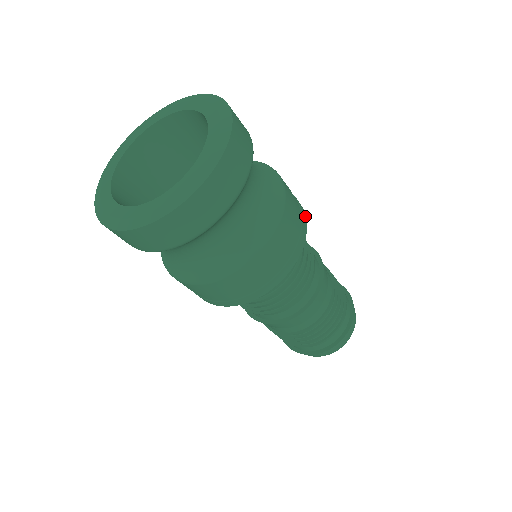
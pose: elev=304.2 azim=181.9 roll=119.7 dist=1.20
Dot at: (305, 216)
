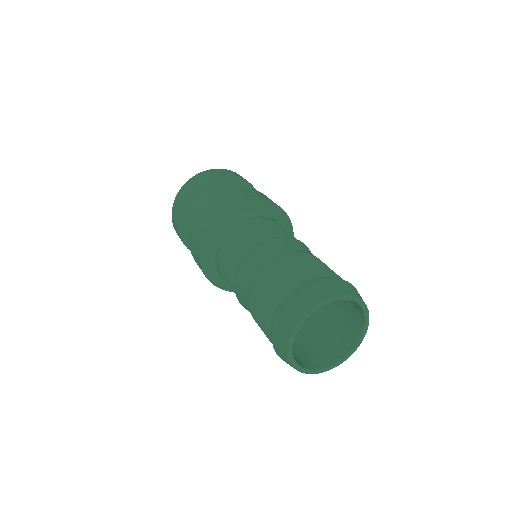
Dot at: (267, 201)
